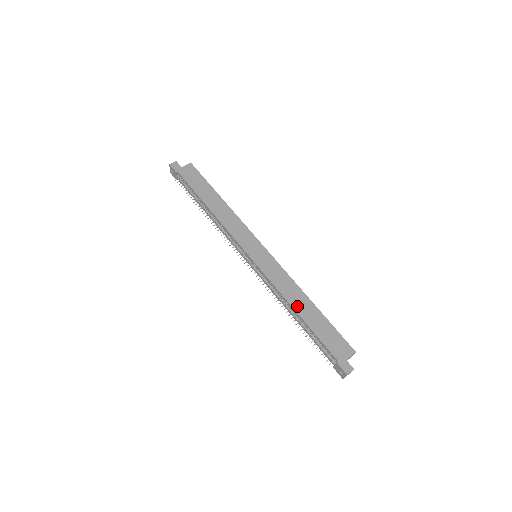
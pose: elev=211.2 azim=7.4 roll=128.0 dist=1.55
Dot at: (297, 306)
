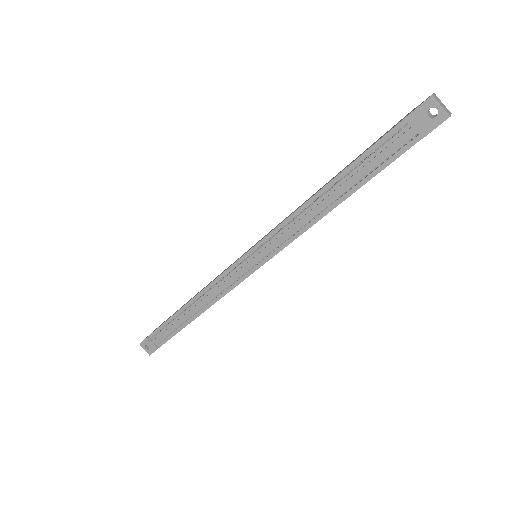
Dot at: (319, 190)
